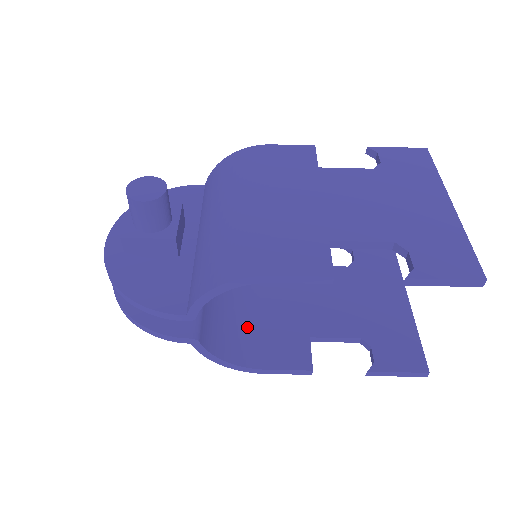
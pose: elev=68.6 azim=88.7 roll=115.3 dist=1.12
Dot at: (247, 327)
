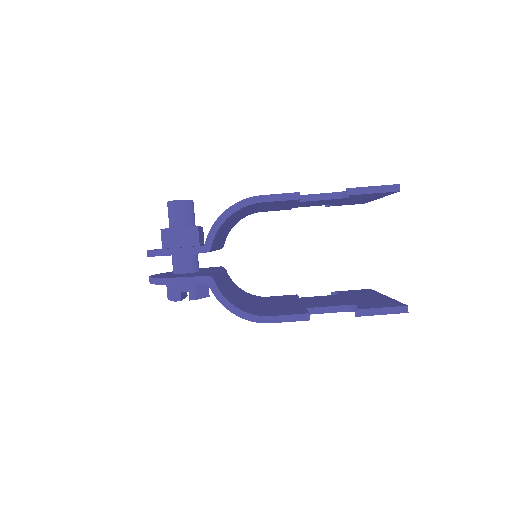
Dot at: (254, 308)
